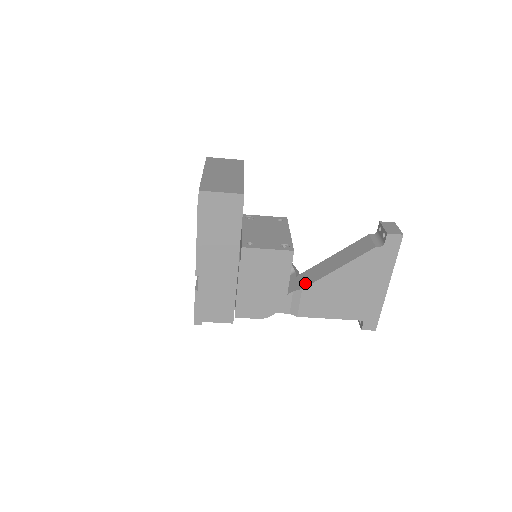
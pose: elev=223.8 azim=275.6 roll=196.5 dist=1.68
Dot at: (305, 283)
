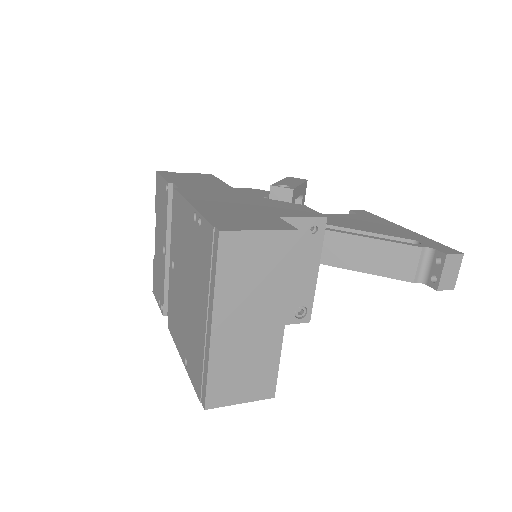
Dot at: occluded
